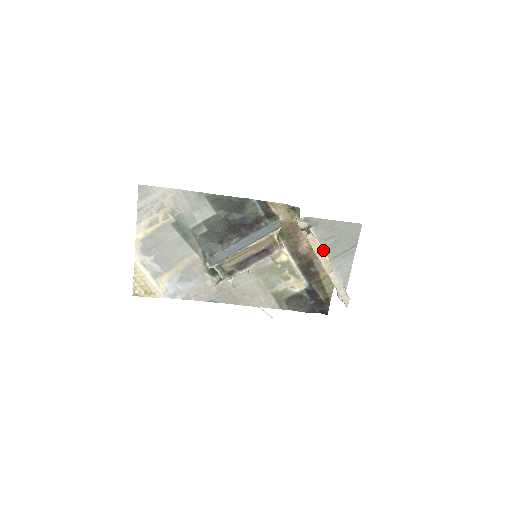
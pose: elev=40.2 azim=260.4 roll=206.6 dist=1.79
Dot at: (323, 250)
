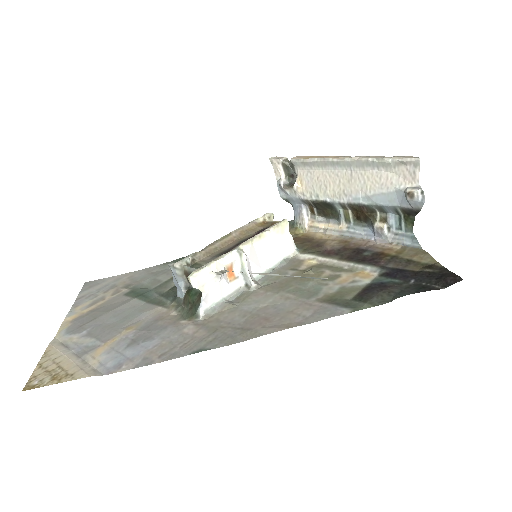
Dot at: occluded
